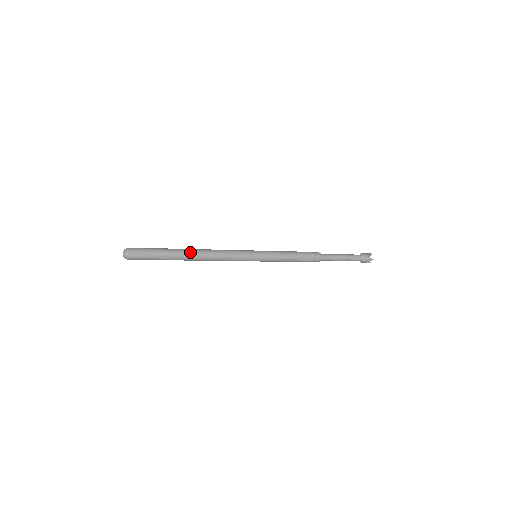
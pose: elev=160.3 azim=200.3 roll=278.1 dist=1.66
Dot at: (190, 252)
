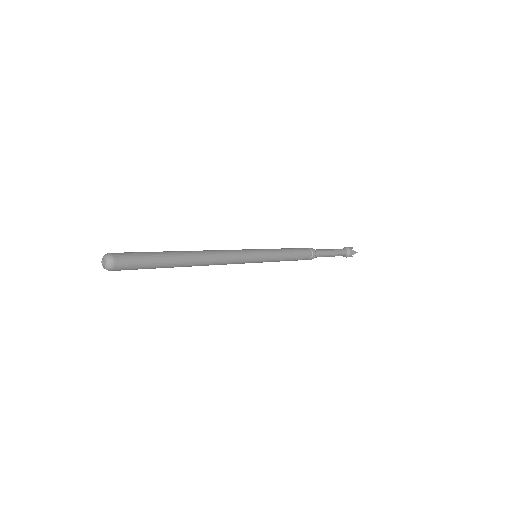
Dot at: (189, 254)
